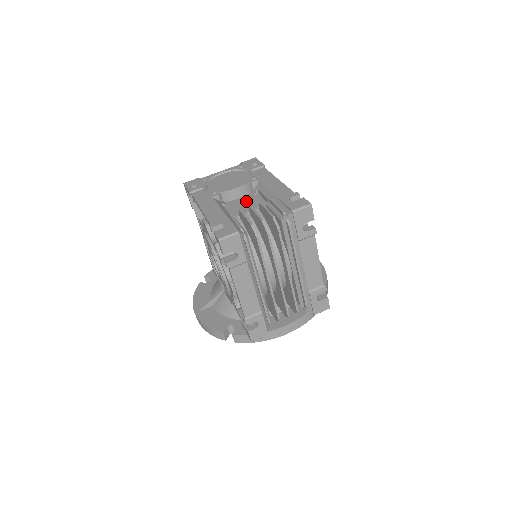
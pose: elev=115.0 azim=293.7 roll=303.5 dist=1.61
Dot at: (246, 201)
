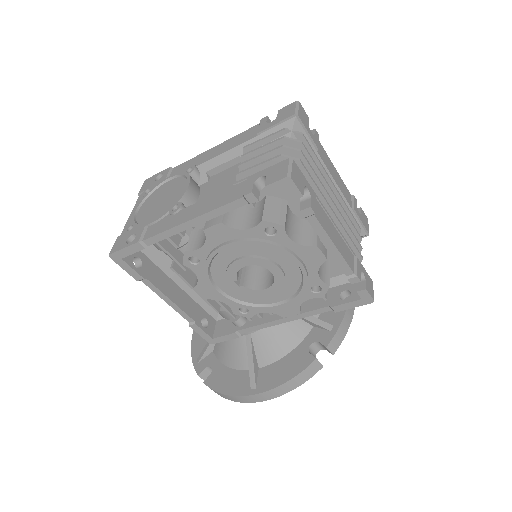
Dot at: (214, 186)
